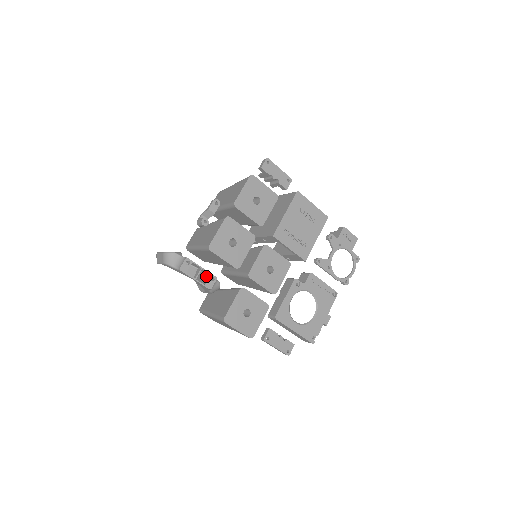
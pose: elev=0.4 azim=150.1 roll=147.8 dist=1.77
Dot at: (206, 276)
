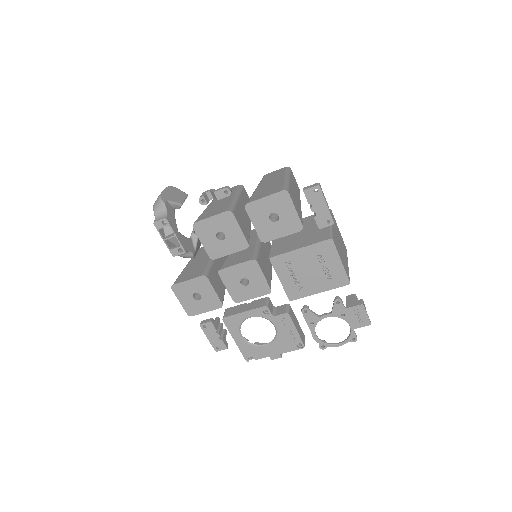
Dot at: (189, 240)
